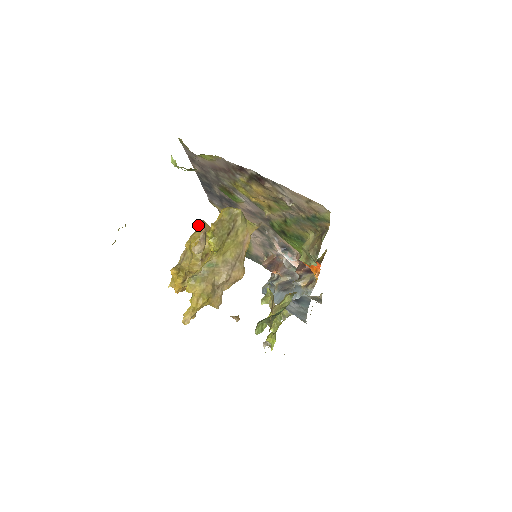
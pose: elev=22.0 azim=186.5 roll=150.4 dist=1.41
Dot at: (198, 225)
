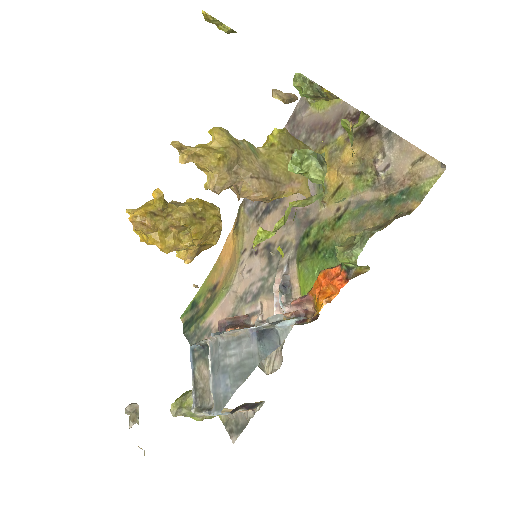
Dot at: occluded
